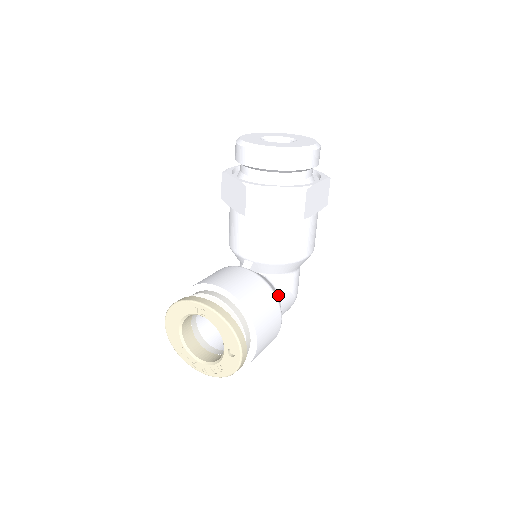
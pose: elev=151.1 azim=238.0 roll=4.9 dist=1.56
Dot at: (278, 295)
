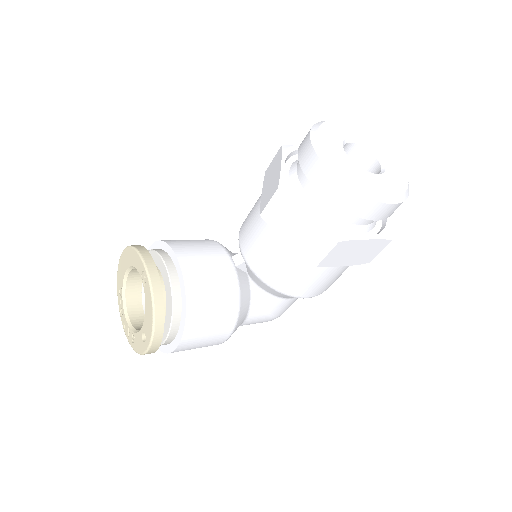
Dot at: (249, 309)
